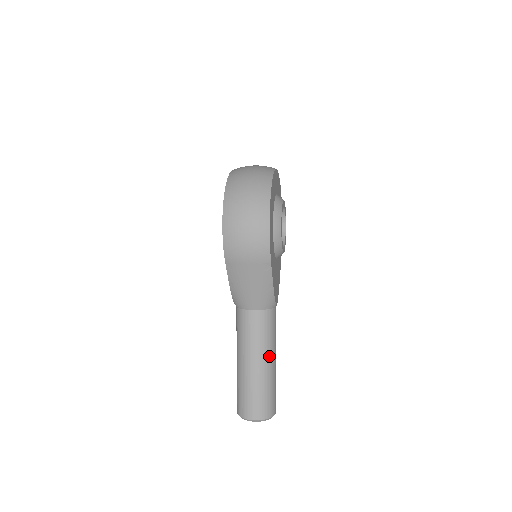
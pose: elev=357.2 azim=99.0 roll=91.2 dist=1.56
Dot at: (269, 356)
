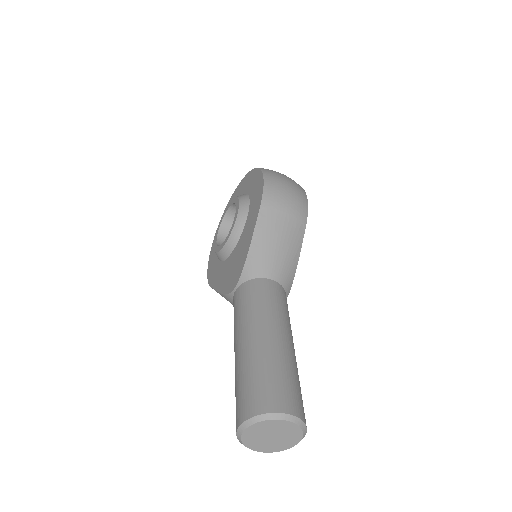
Dot at: (292, 340)
